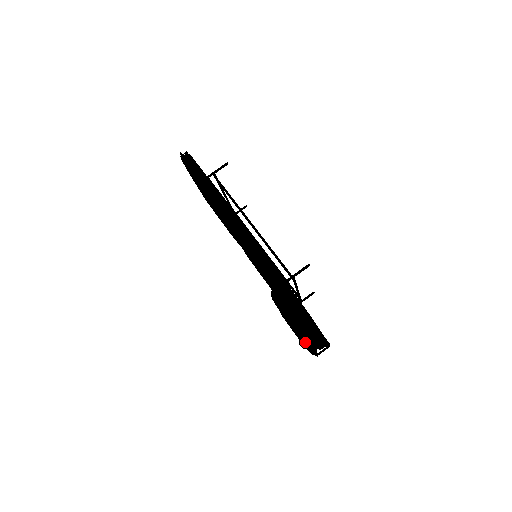
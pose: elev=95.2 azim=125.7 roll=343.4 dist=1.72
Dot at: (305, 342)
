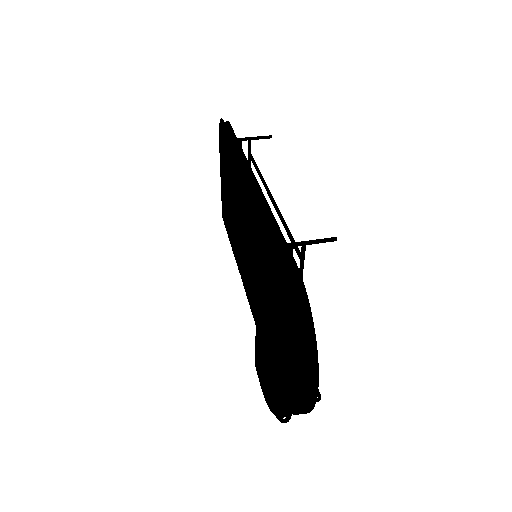
Dot at: (282, 350)
